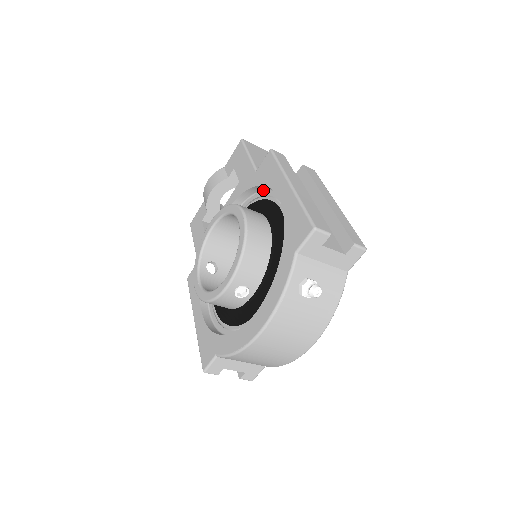
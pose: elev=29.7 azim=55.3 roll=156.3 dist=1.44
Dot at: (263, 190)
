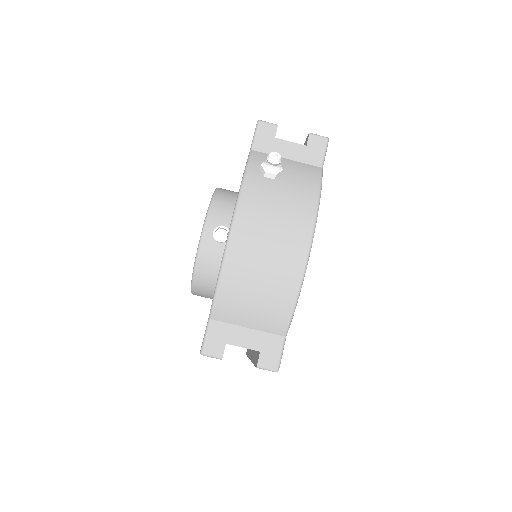
Dot at: occluded
